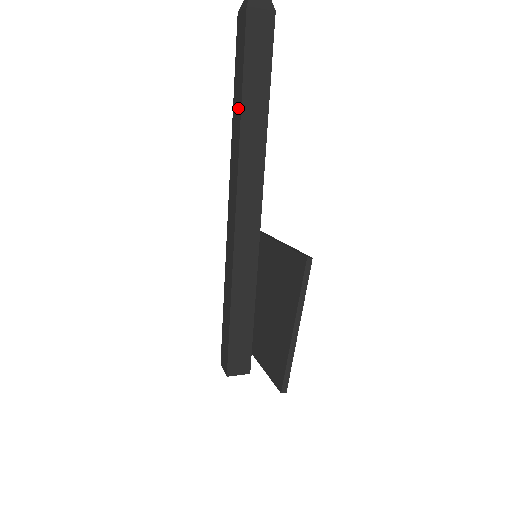
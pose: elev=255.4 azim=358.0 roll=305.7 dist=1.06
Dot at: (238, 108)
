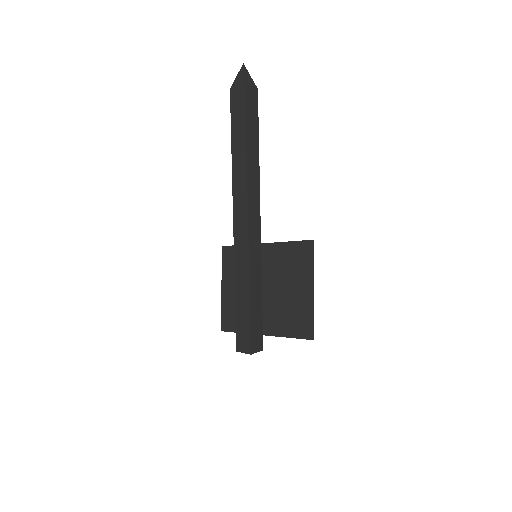
Dot at: (241, 149)
